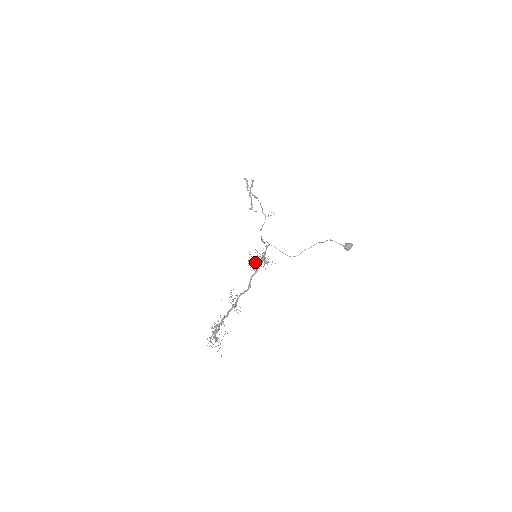
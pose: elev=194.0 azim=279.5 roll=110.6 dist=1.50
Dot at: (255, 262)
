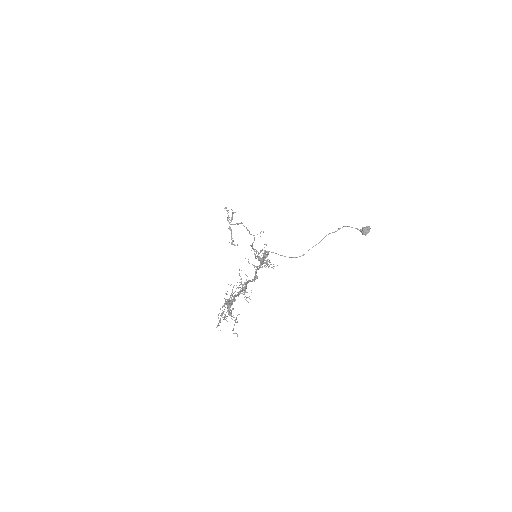
Dot at: occluded
